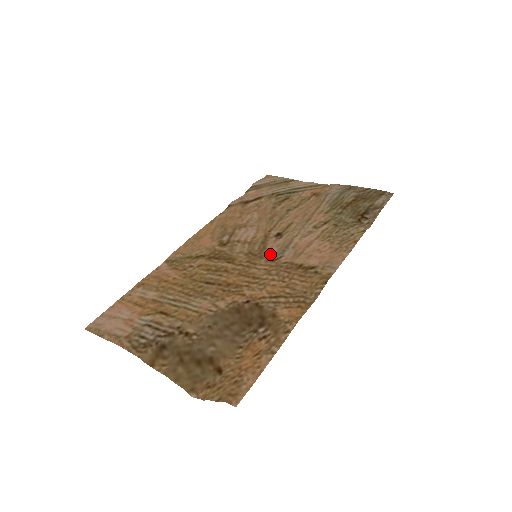
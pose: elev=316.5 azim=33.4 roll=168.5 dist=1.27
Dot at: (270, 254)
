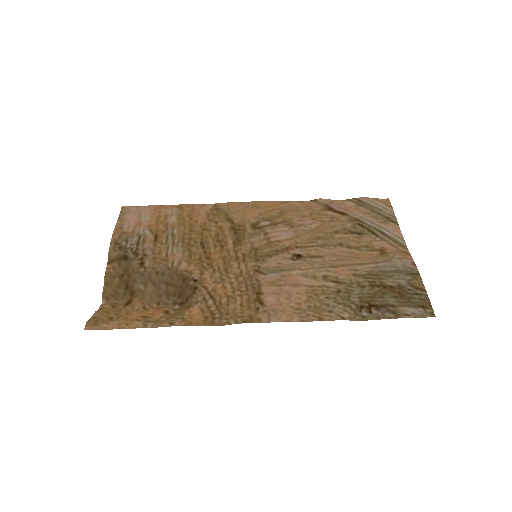
Dot at: (264, 264)
